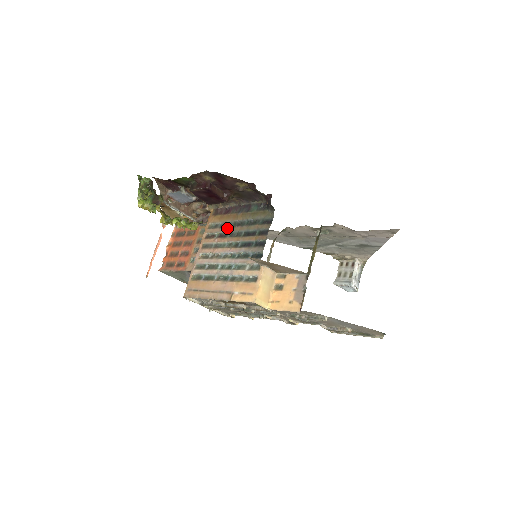
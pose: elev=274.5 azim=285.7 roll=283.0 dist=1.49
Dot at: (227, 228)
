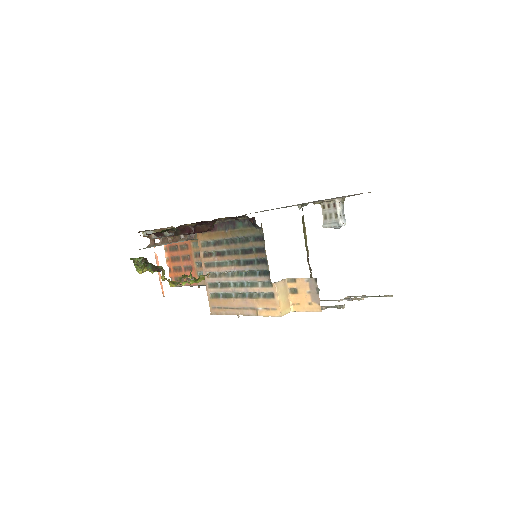
Dot at: (221, 246)
